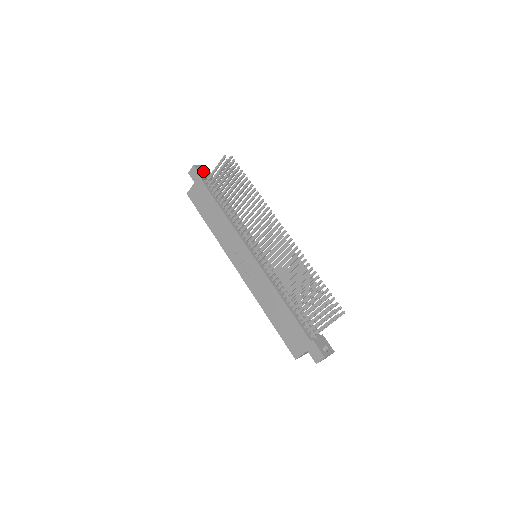
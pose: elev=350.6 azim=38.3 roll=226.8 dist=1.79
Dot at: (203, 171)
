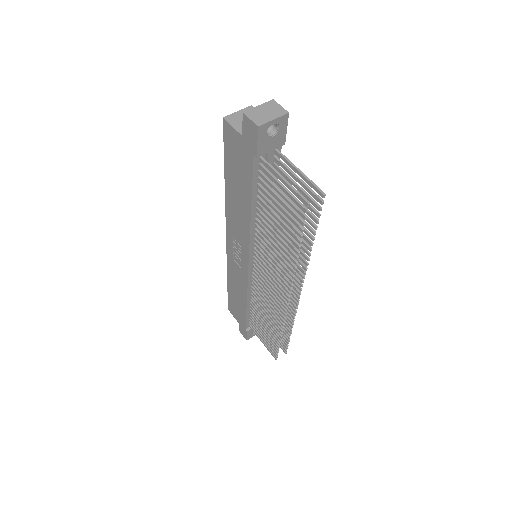
Dot at: (274, 125)
